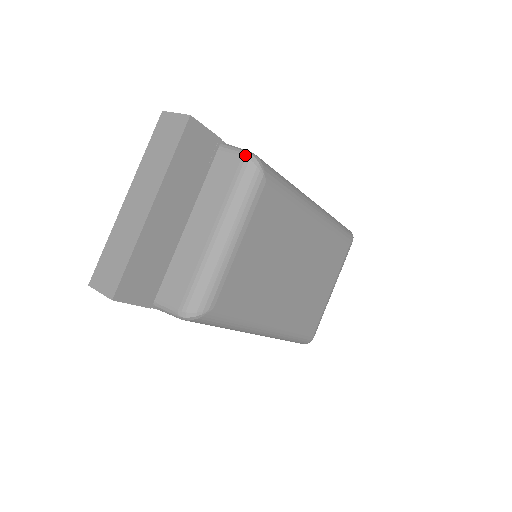
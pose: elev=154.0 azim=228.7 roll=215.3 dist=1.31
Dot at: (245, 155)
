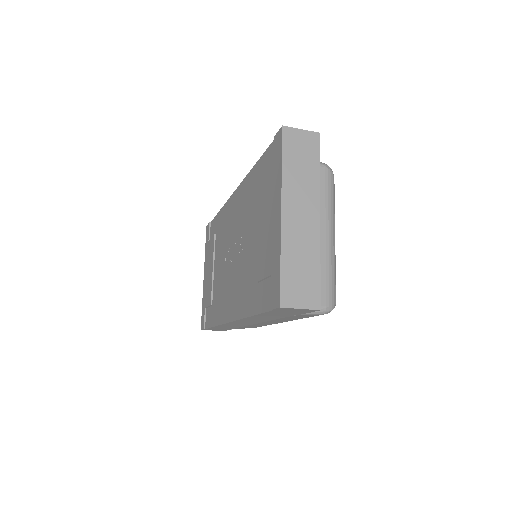
Dot at: (327, 167)
